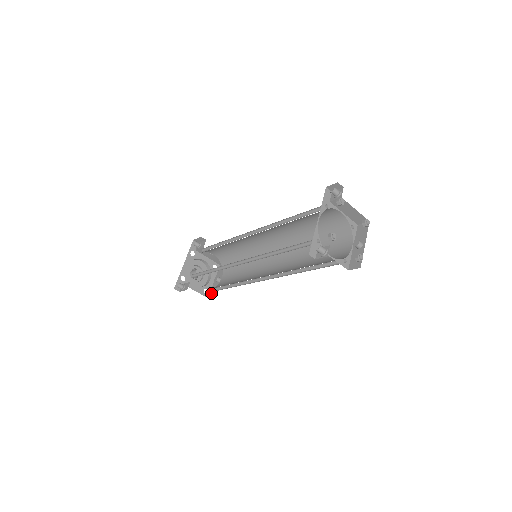
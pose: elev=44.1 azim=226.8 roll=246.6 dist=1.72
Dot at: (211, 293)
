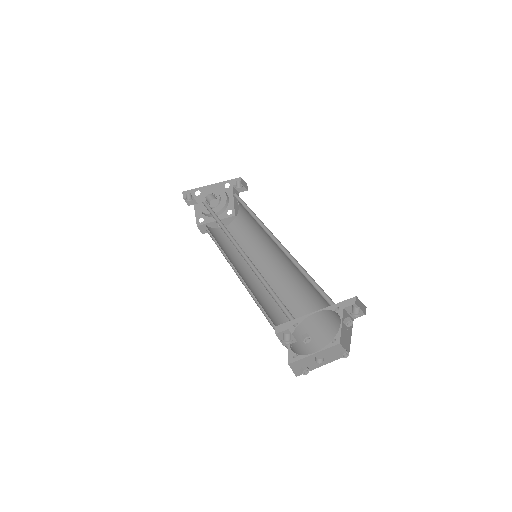
Dot at: (203, 226)
